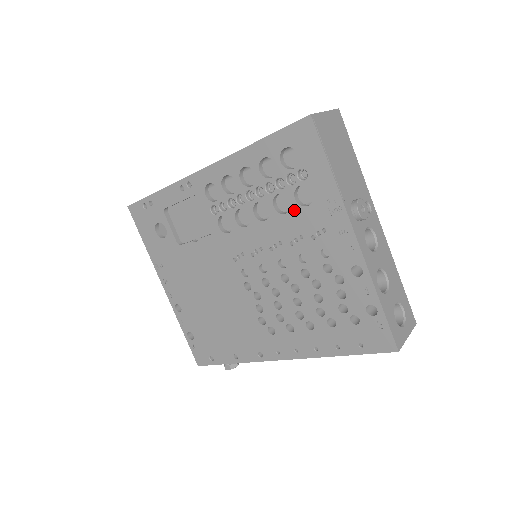
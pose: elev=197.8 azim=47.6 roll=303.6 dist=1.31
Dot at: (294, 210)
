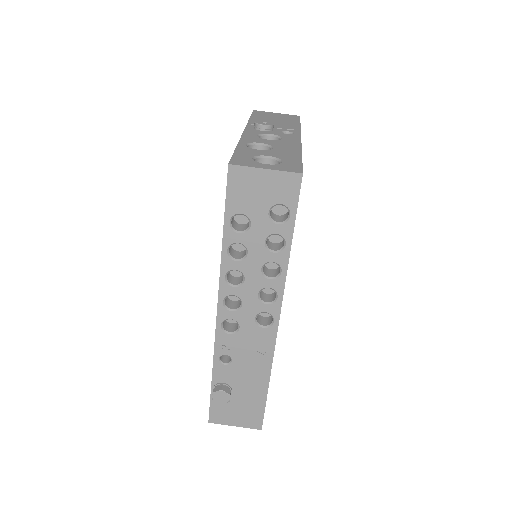
Dot at: occluded
